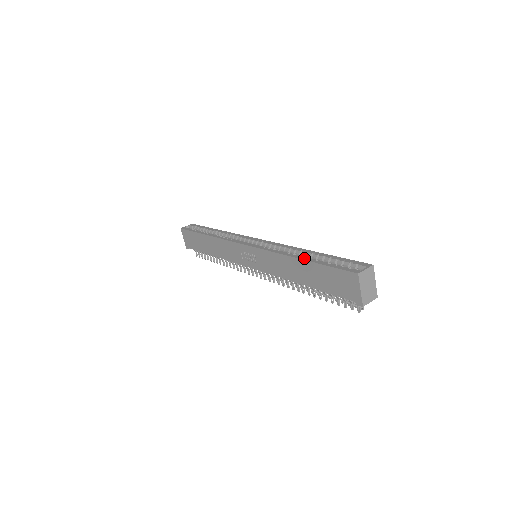
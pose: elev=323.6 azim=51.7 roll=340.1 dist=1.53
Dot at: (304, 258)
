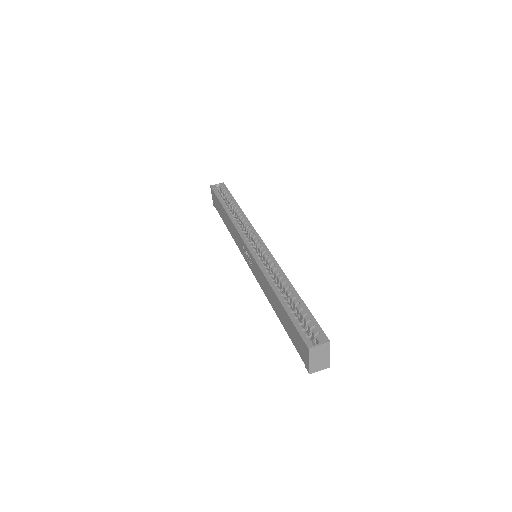
Dot at: (280, 296)
